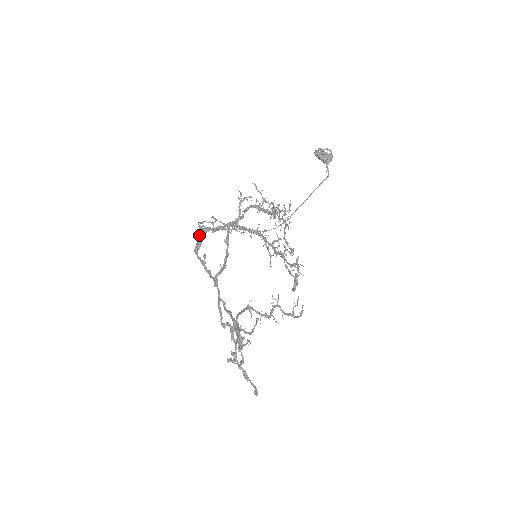
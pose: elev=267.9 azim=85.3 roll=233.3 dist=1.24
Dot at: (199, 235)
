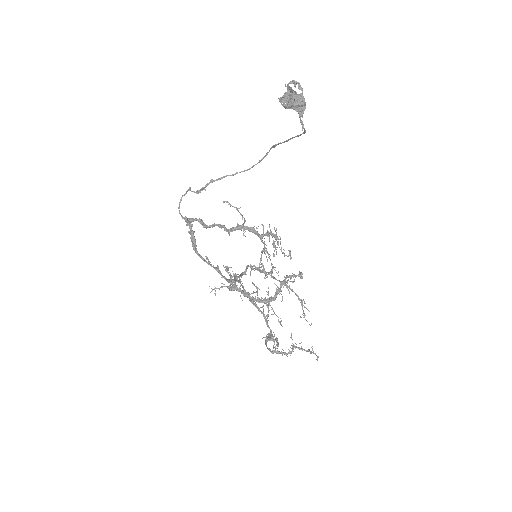
Dot at: occluded
